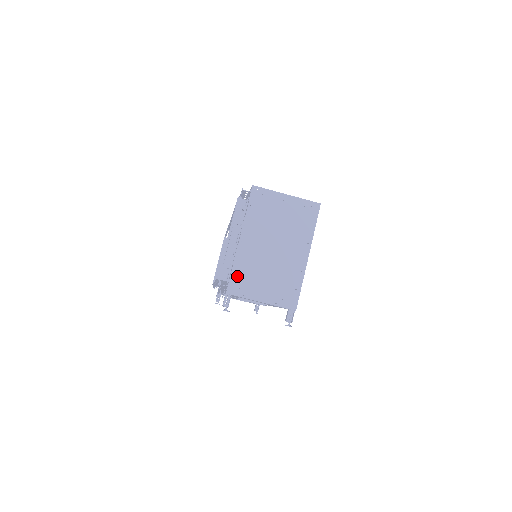
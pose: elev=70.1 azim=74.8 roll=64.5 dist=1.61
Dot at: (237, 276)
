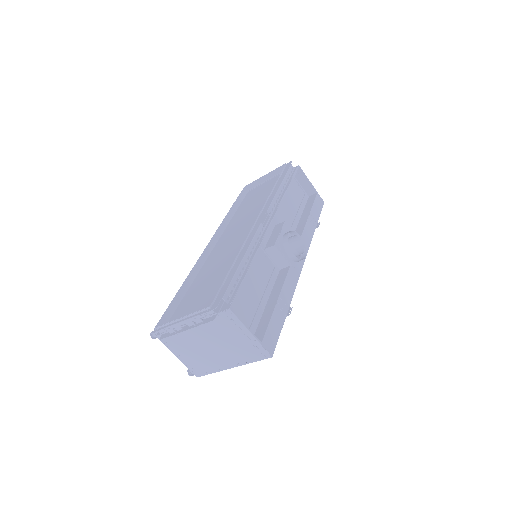
Dot at: (171, 337)
